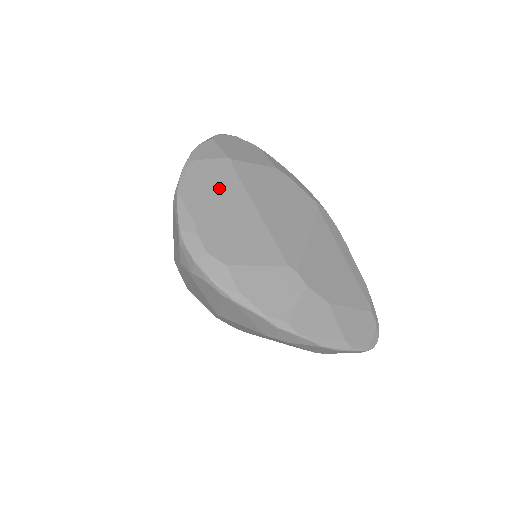
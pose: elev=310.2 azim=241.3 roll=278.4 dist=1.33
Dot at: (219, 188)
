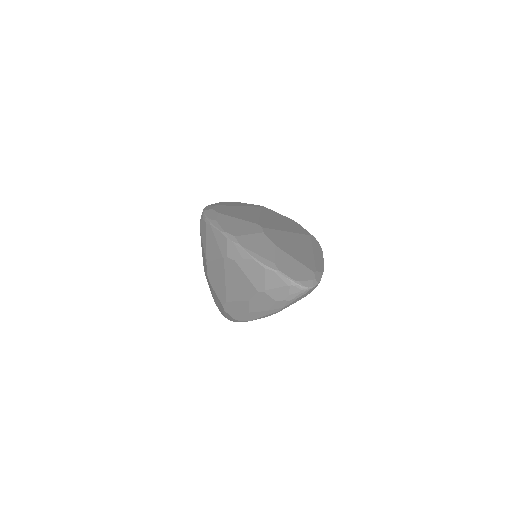
Dot at: (245, 206)
